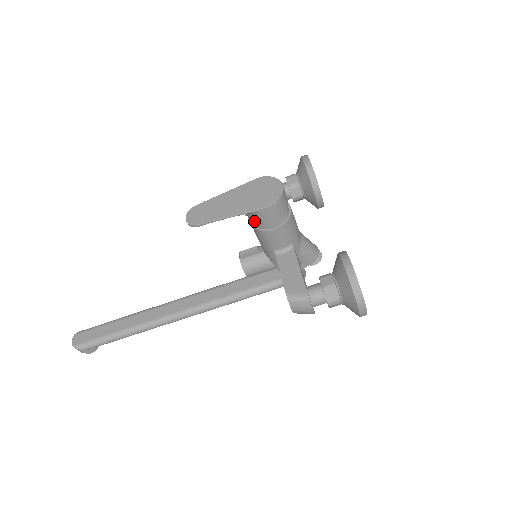
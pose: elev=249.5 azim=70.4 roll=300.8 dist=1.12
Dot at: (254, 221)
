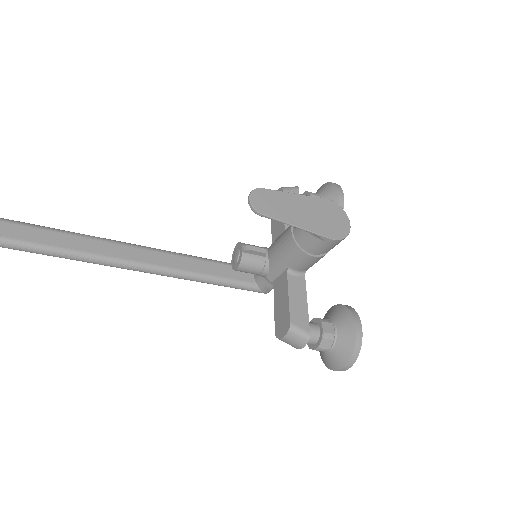
Dot at: (305, 239)
